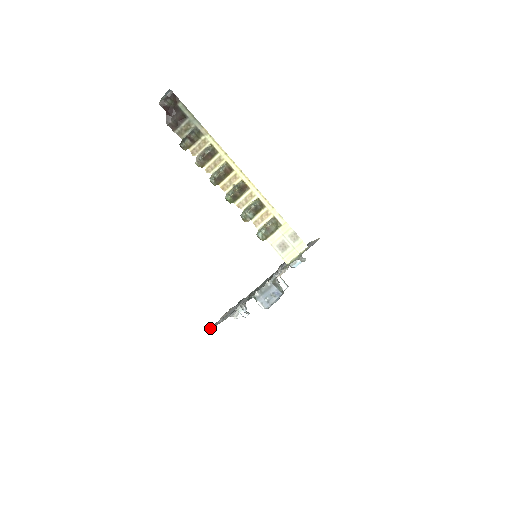
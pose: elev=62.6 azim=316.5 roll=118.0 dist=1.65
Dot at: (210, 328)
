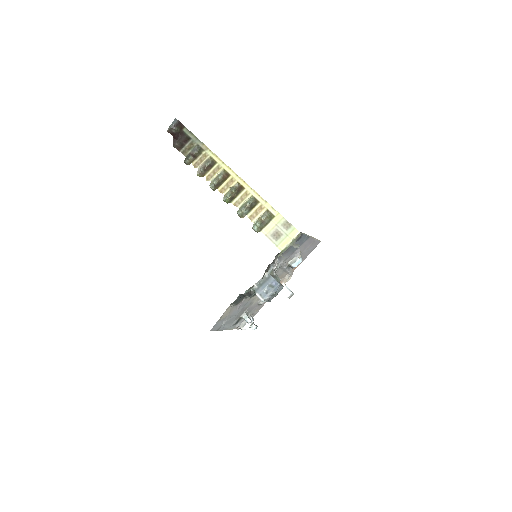
Dot at: occluded
